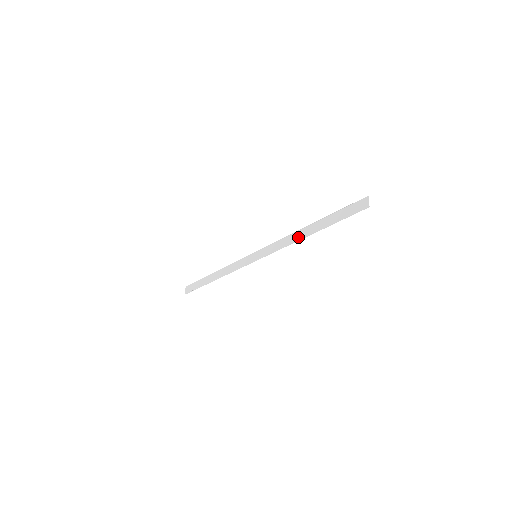
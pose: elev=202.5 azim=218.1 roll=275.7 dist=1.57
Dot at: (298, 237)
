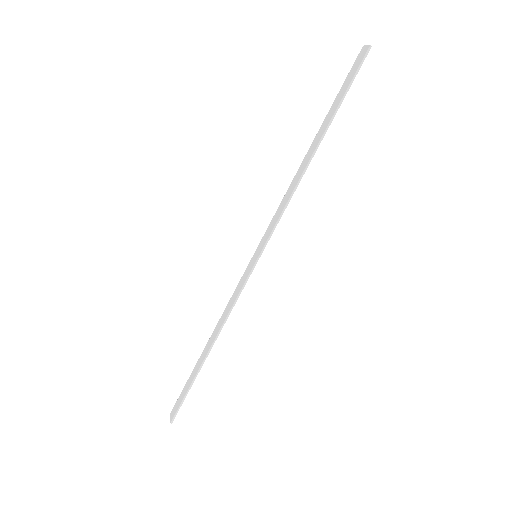
Dot at: (301, 171)
